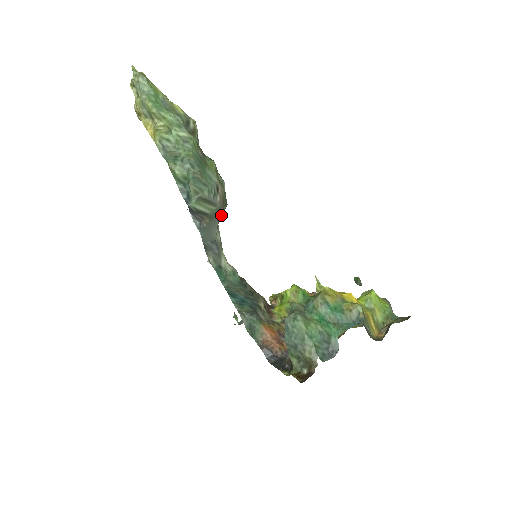
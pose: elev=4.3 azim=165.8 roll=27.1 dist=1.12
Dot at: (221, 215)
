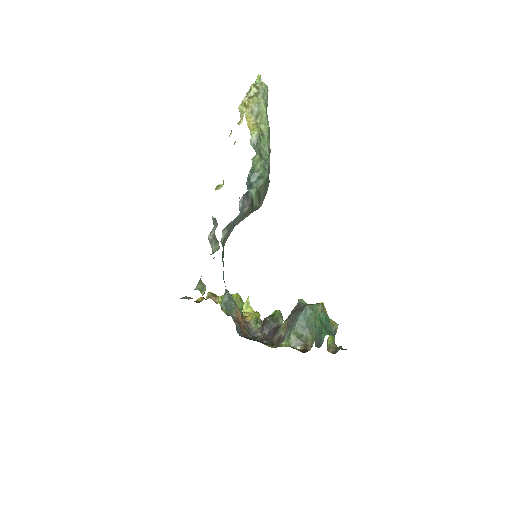
Dot at: occluded
